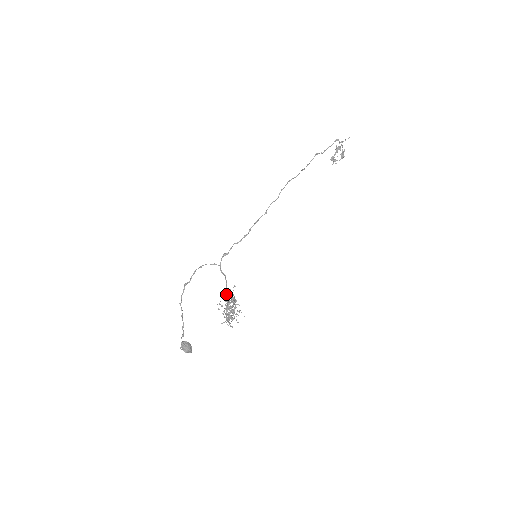
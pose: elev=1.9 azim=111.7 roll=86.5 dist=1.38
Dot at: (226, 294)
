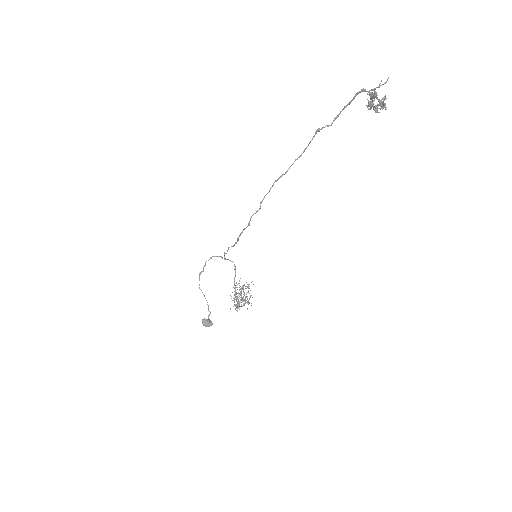
Dot at: (236, 283)
